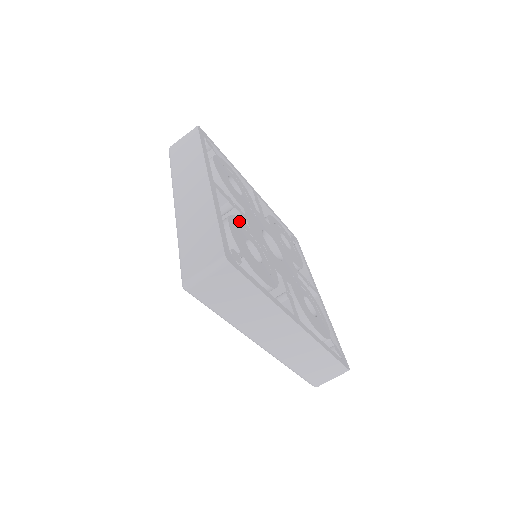
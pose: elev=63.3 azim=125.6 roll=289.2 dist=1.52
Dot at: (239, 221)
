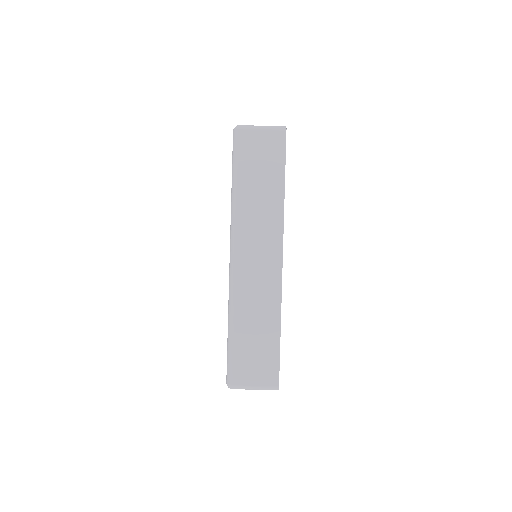
Dot at: occluded
